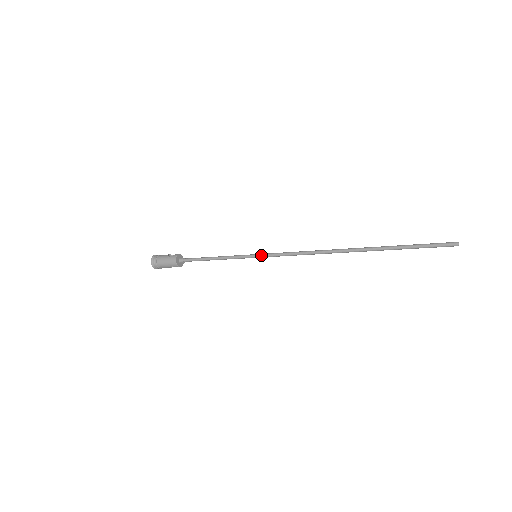
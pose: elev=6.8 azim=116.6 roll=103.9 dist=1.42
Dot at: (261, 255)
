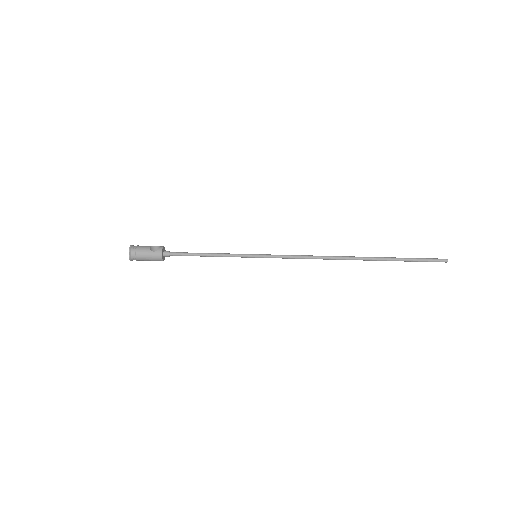
Dot at: (263, 256)
